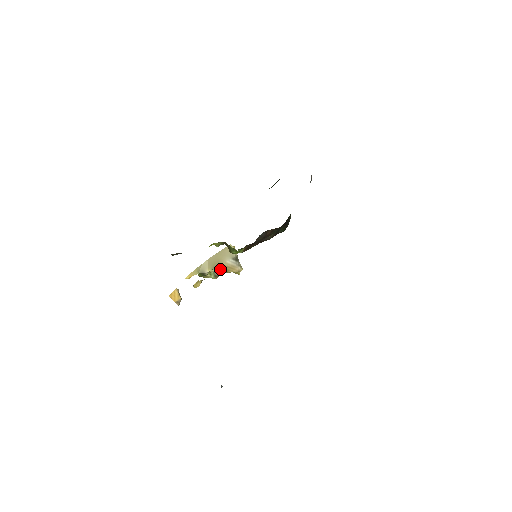
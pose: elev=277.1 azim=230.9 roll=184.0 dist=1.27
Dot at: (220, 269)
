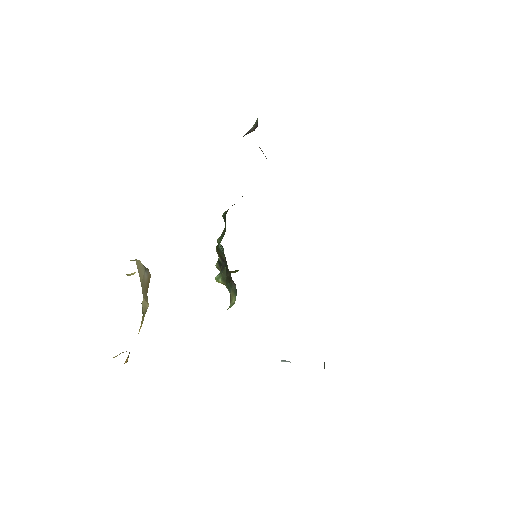
Dot at: (147, 291)
